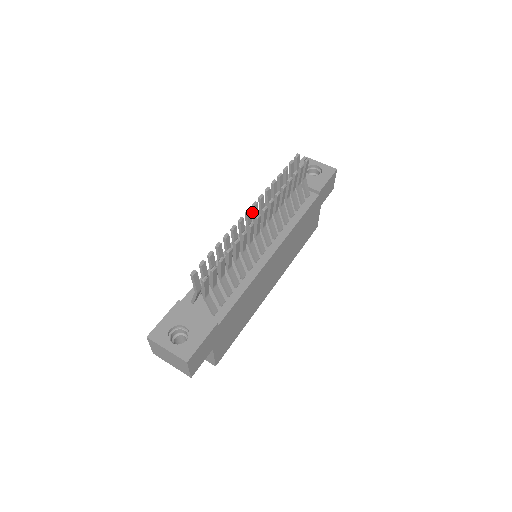
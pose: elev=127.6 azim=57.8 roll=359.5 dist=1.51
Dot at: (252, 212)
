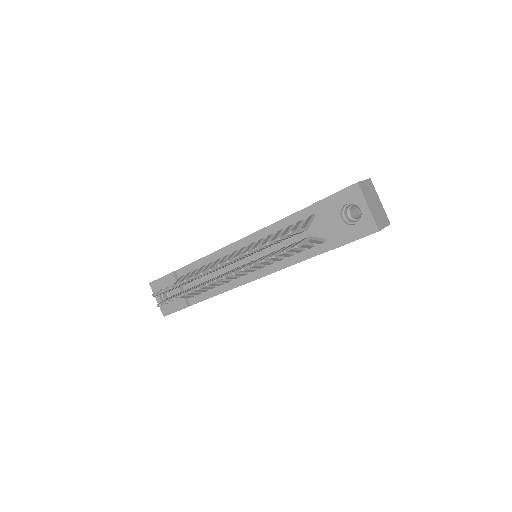
Dot at: occluded
